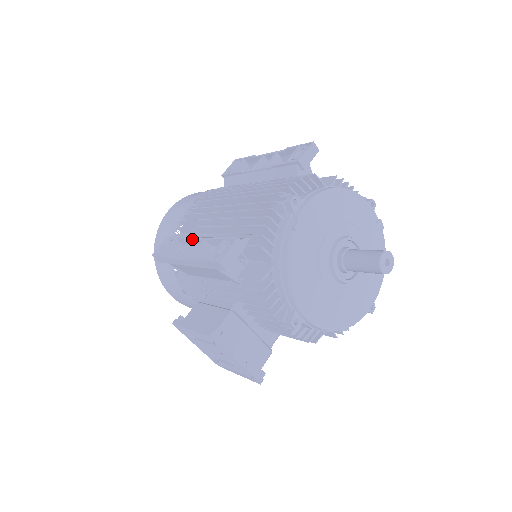
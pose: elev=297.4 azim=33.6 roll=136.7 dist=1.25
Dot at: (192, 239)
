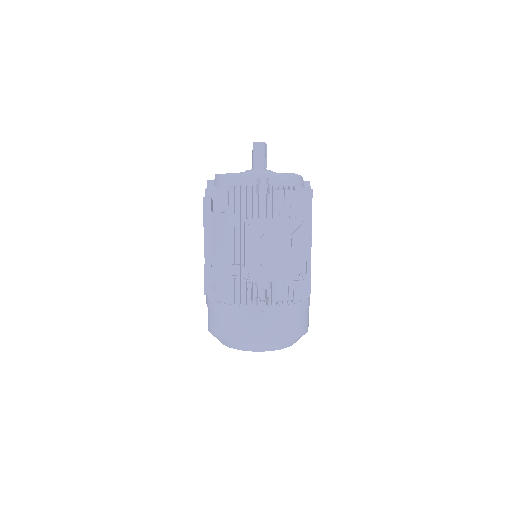
Dot at: occluded
